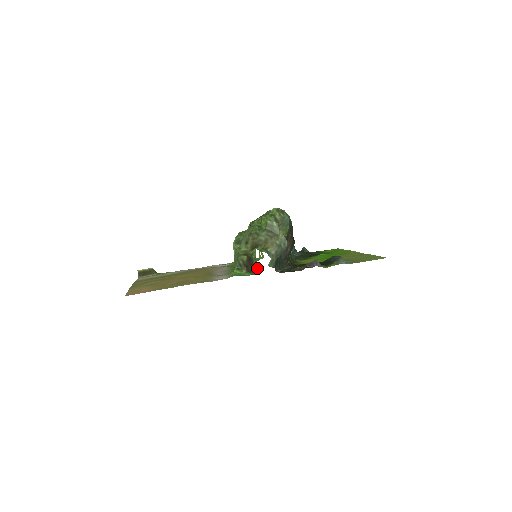
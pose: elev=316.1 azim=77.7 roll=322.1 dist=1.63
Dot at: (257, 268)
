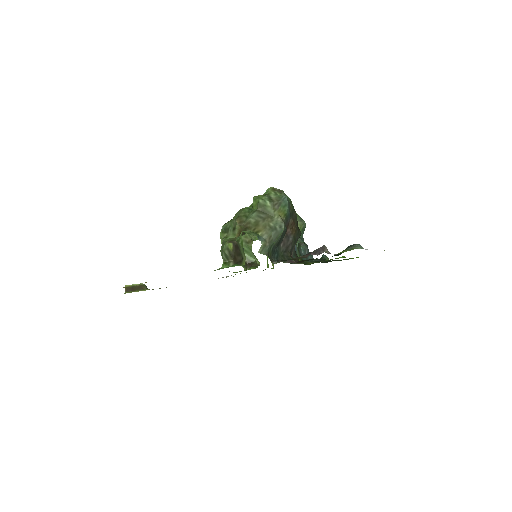
Dot at: (244, 256)
